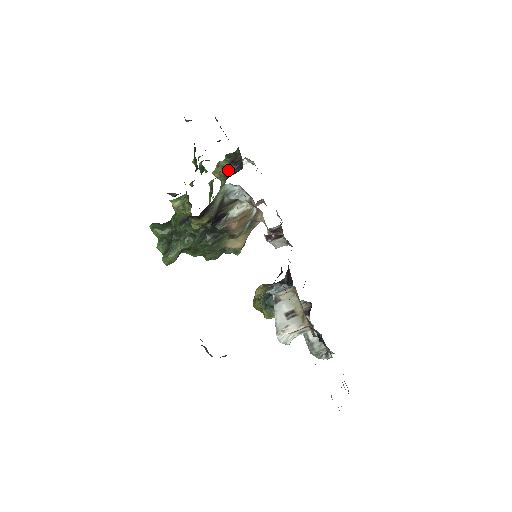
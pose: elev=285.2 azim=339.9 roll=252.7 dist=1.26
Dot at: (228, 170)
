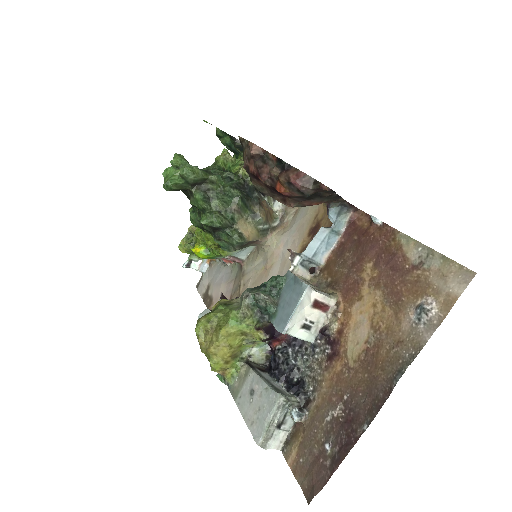
Dot at: occluded
